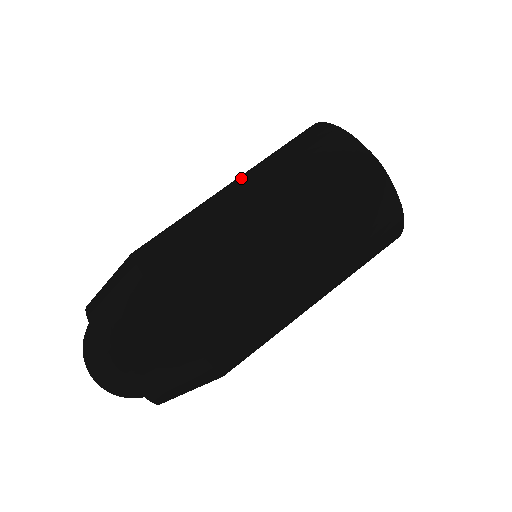
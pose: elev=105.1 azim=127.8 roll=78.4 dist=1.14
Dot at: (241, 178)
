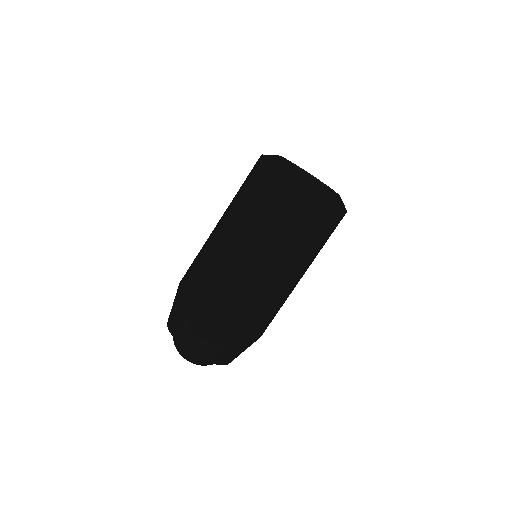
Dot at: (237, 226)
